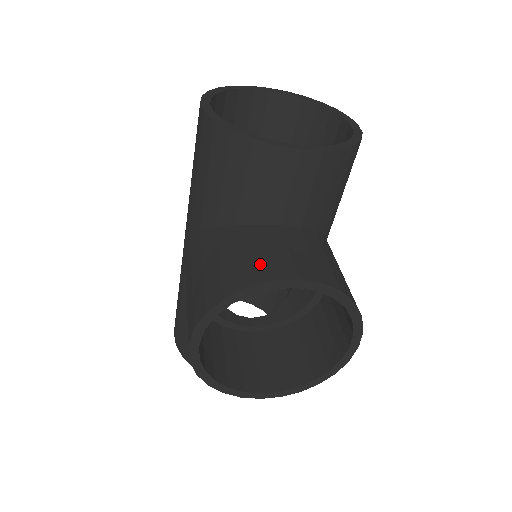
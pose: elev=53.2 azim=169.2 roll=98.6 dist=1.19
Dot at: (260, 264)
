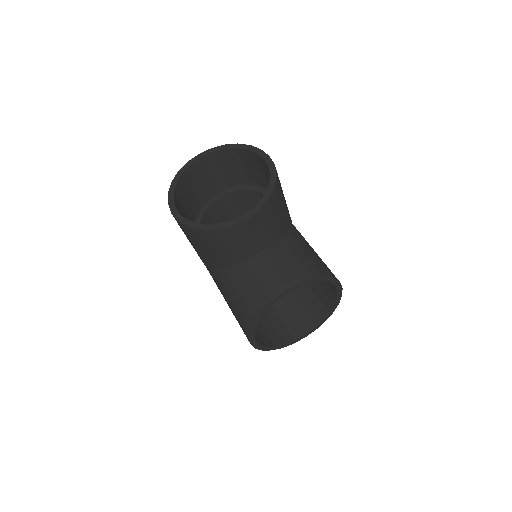
Dot at: (262, 290)
